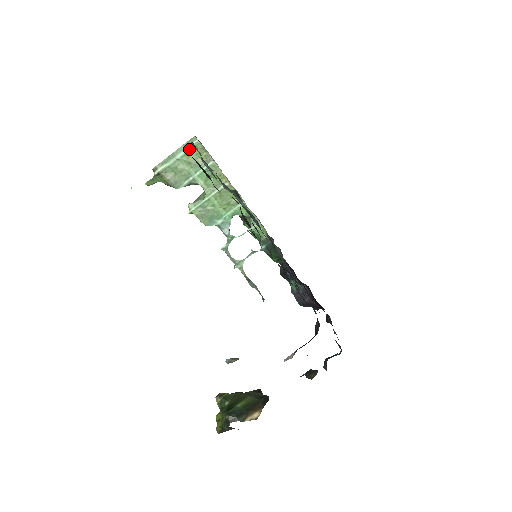
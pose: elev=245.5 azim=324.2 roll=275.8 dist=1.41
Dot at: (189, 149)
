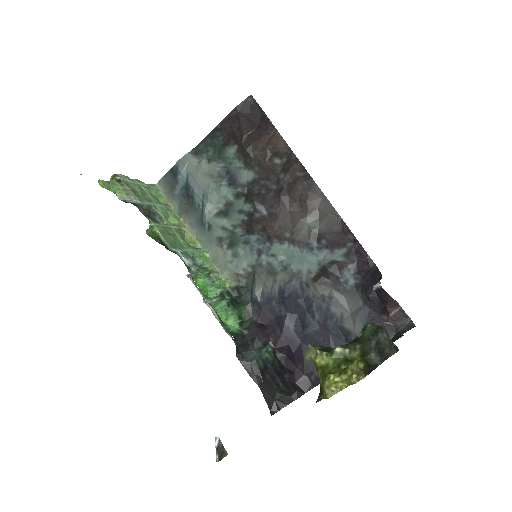
Dot at: (150, 187)
